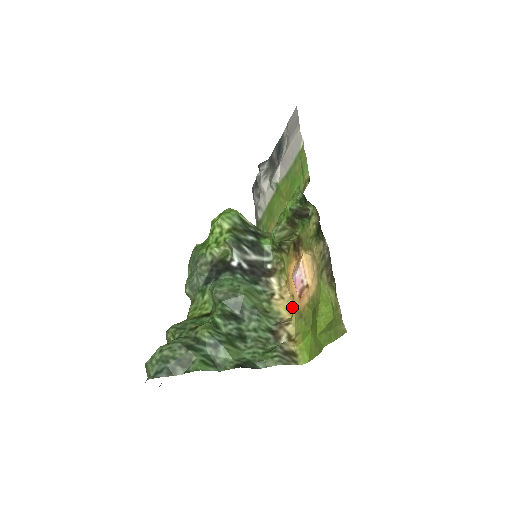
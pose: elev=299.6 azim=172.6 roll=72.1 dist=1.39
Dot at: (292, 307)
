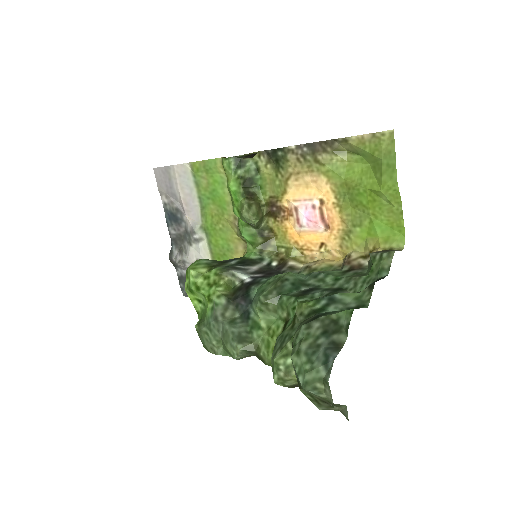
Dot at: (333, 252)
